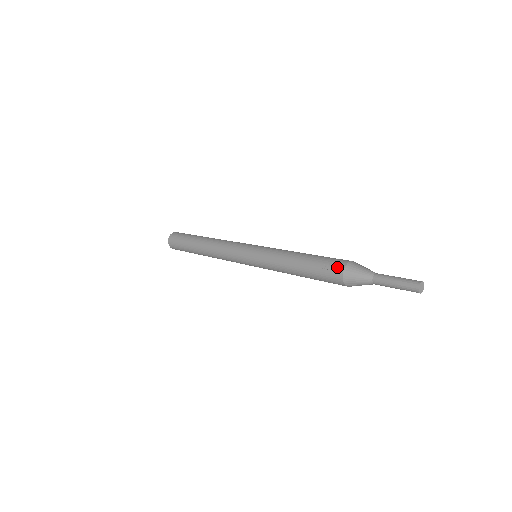
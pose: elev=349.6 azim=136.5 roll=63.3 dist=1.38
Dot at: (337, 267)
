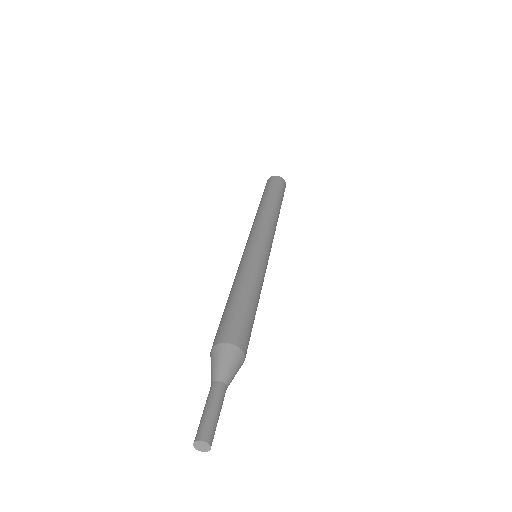
Dot at: (213, 342)
